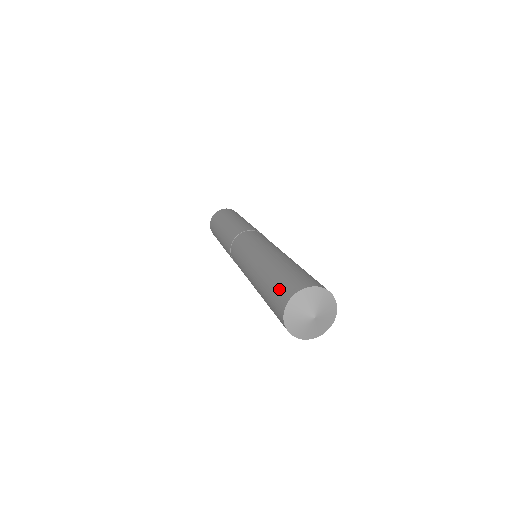
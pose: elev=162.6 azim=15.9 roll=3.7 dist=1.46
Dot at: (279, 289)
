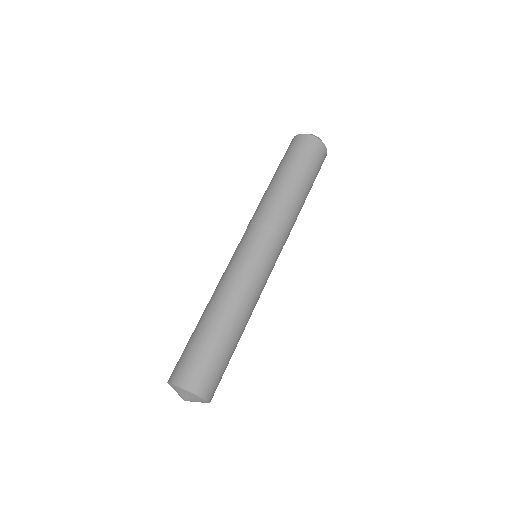
Dot at: (198, 367)
